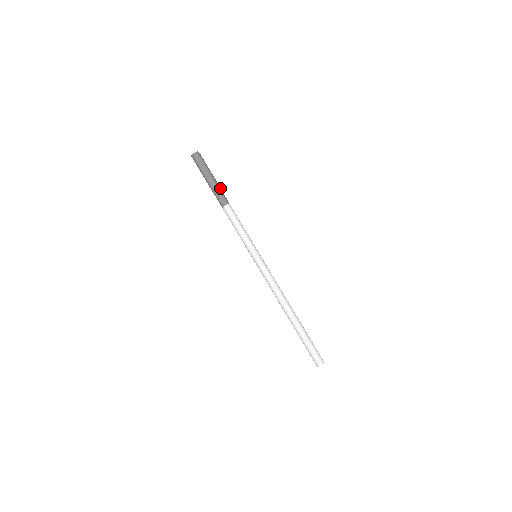
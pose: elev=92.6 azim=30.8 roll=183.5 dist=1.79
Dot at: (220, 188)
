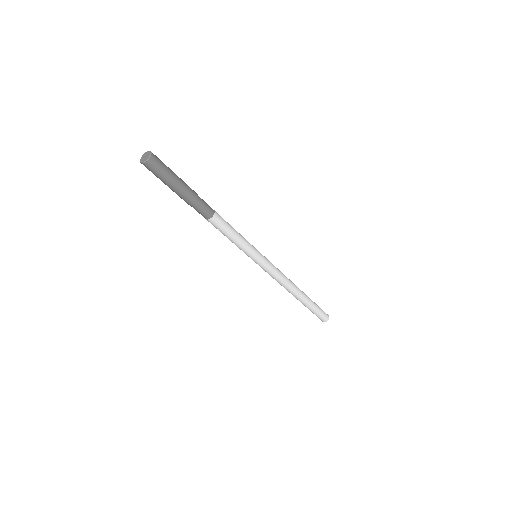
Dot at: (195, 201)
